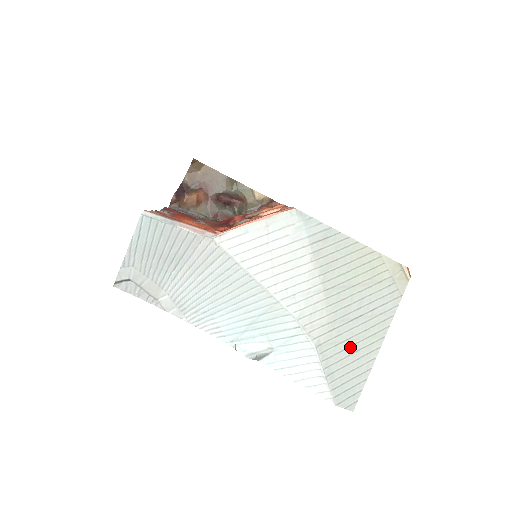
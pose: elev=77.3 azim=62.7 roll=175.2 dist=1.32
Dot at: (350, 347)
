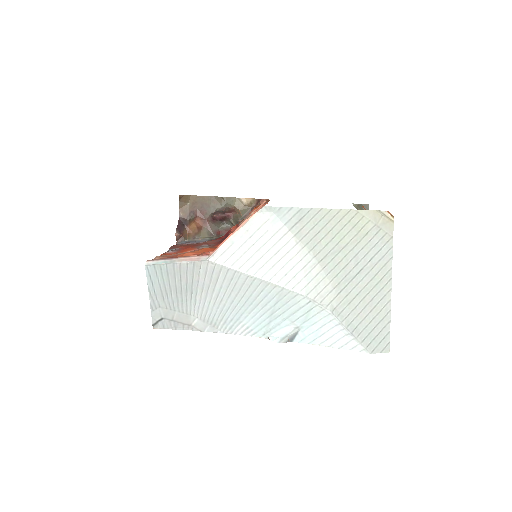
Dot at: (363, 300)
